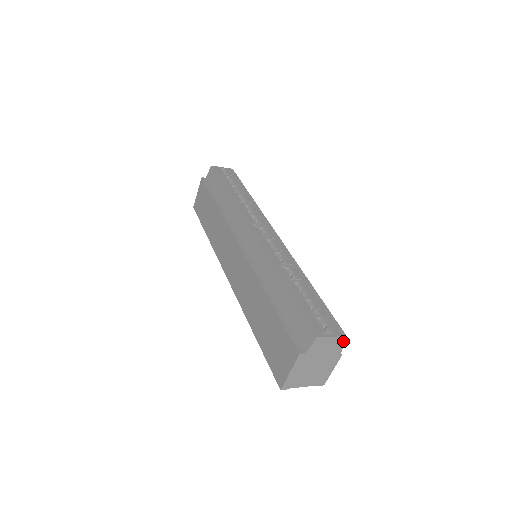
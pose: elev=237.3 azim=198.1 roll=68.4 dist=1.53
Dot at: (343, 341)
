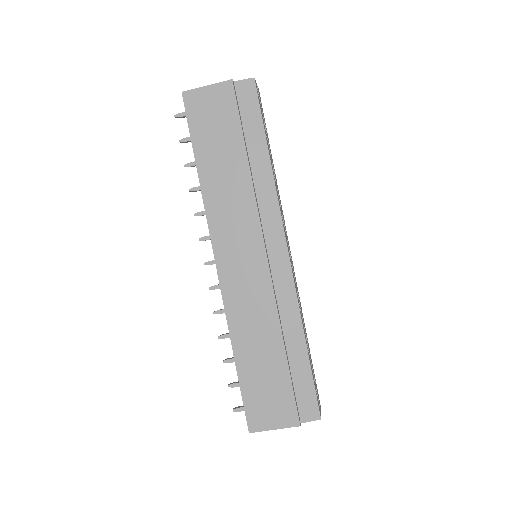
Dot at: occluded
